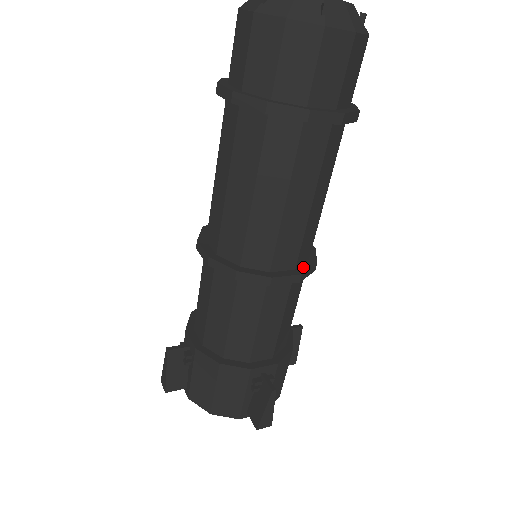
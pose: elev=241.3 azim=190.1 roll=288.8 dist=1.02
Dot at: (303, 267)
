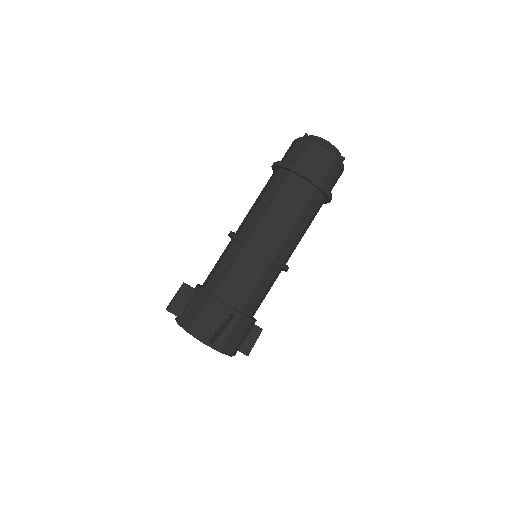
Dot at: (279, 259)
